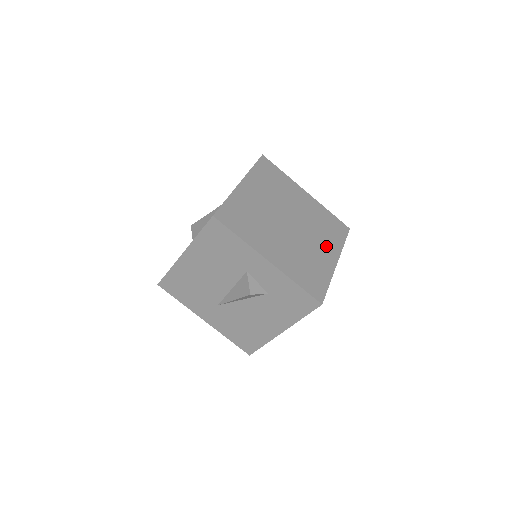
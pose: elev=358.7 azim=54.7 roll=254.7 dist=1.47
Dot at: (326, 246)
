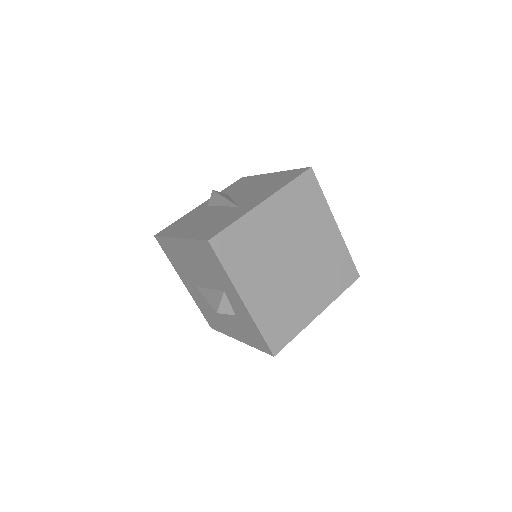
Dot at: (319, 294)
